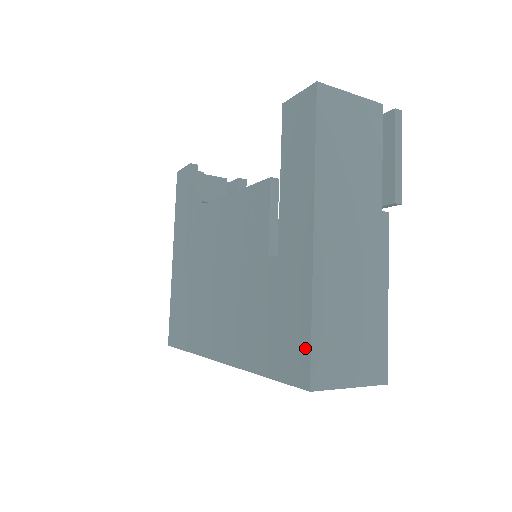
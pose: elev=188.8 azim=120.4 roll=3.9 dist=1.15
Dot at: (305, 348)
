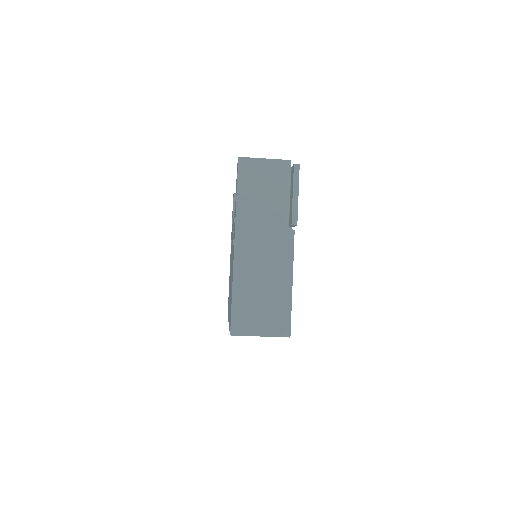
Dot at: (231, 311)
